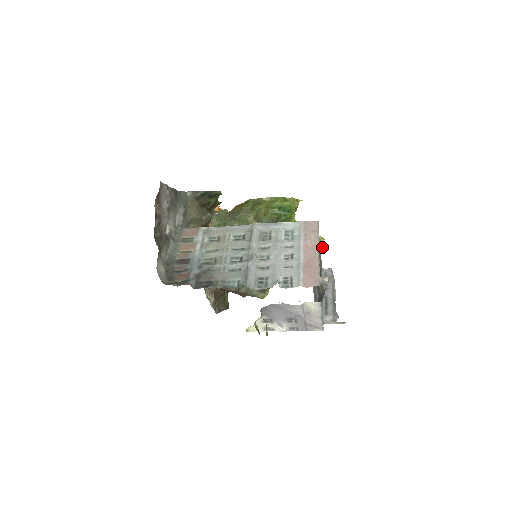
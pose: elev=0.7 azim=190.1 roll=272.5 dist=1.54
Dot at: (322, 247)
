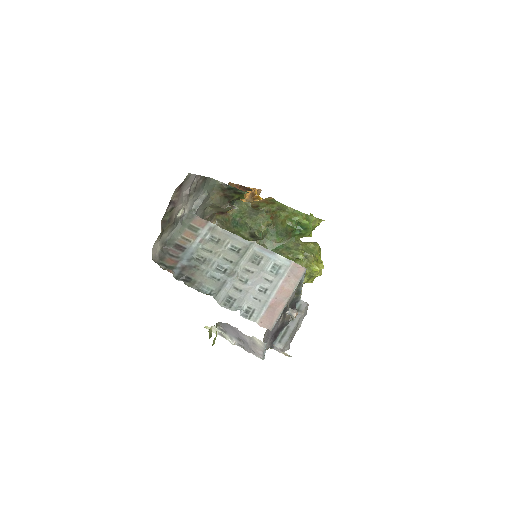
Dot at: (319, 273)
